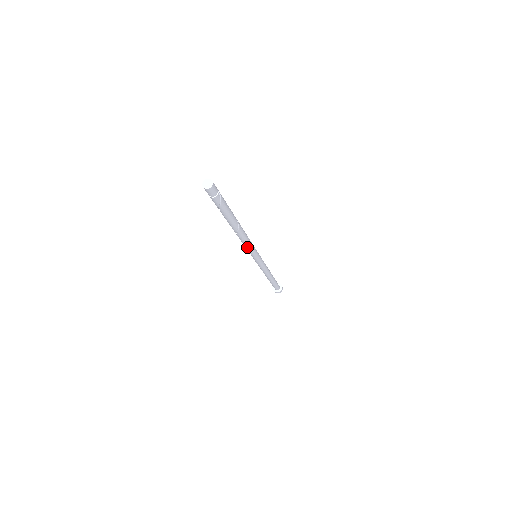
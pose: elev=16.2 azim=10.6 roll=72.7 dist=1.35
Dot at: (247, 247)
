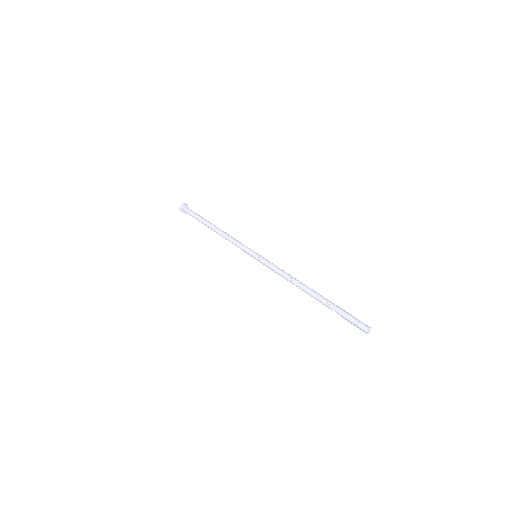
Dot at: (279, 274)
